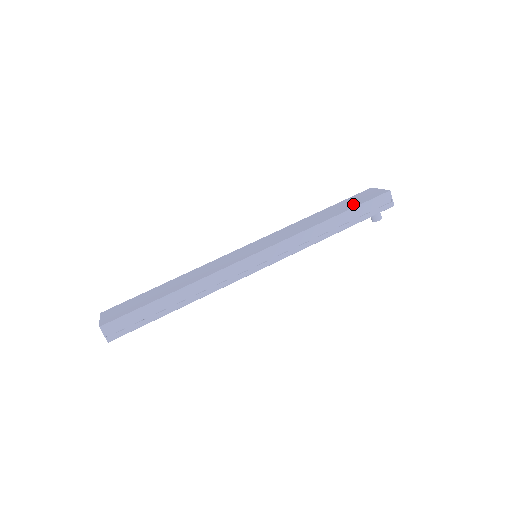
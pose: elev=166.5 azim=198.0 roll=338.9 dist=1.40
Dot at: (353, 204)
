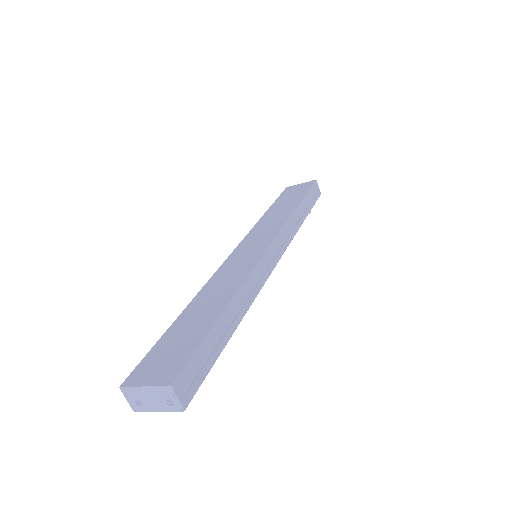
Dot at: (299, 194)
